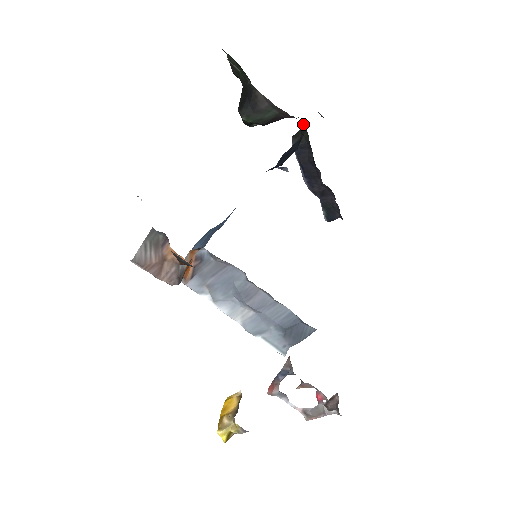
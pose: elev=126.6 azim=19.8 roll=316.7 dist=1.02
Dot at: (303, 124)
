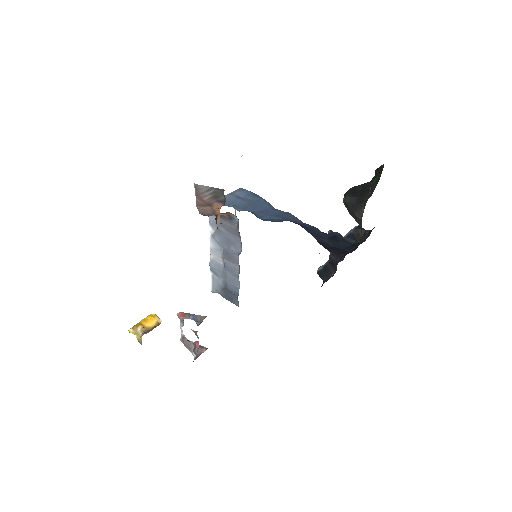
Dot at: (370, 233)
